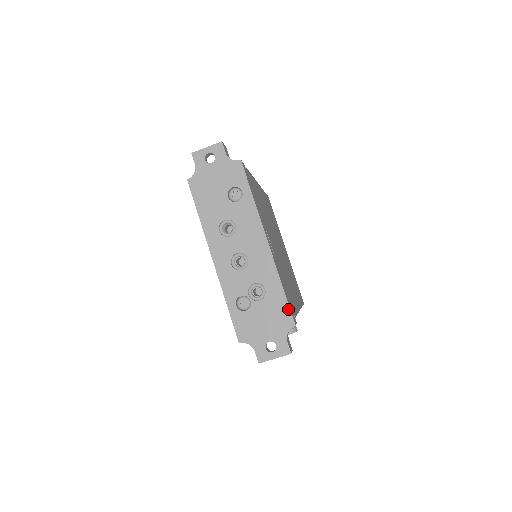
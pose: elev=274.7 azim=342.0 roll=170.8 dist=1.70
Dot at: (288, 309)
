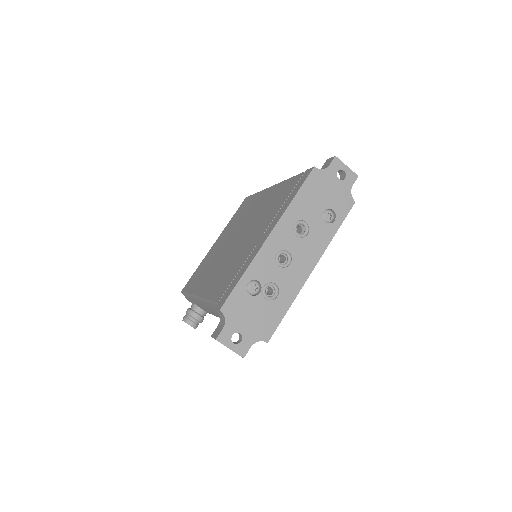
Dot at: (276, 327)
